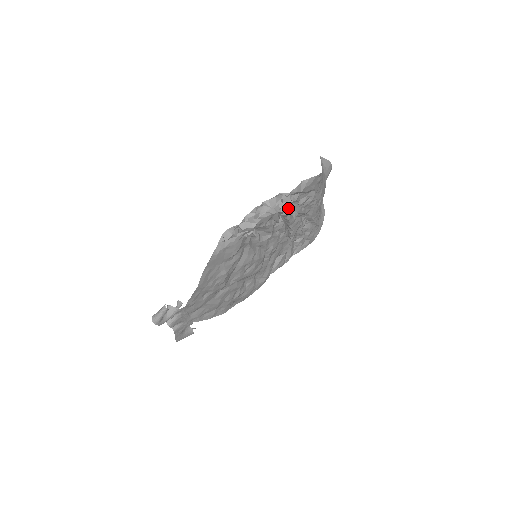
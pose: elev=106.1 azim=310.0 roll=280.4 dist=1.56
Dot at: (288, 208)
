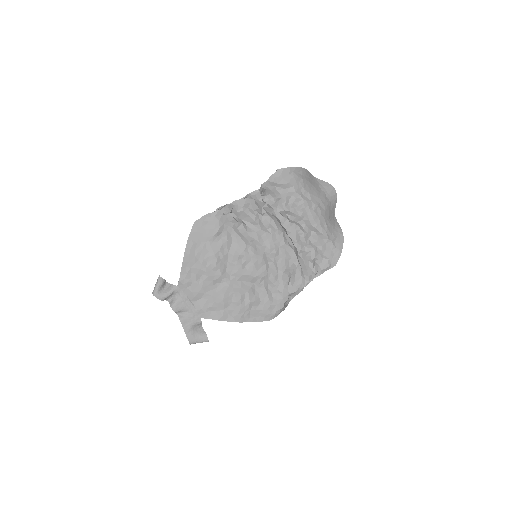
Dot at: (271, 204)
